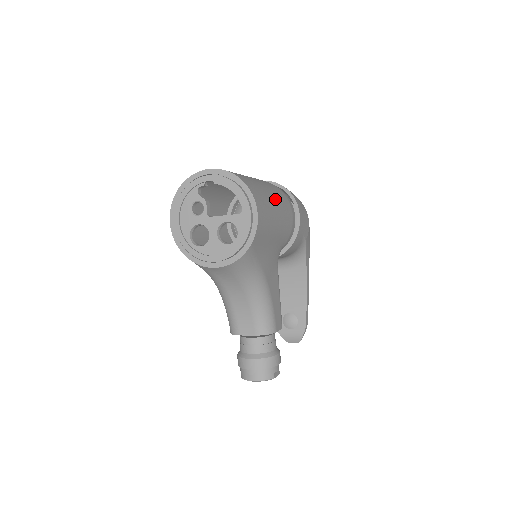
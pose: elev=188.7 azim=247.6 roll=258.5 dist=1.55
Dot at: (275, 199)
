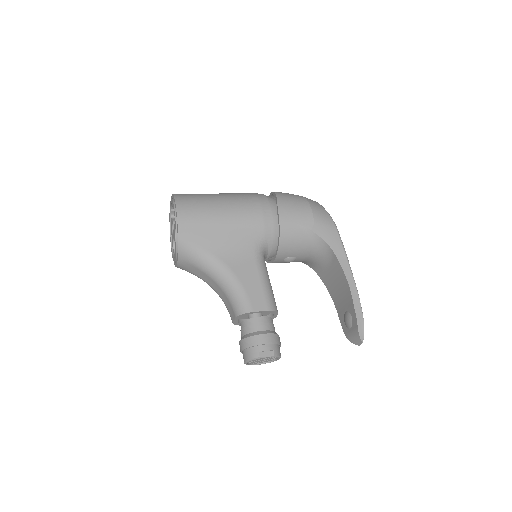
Dot at: (224, 200)
